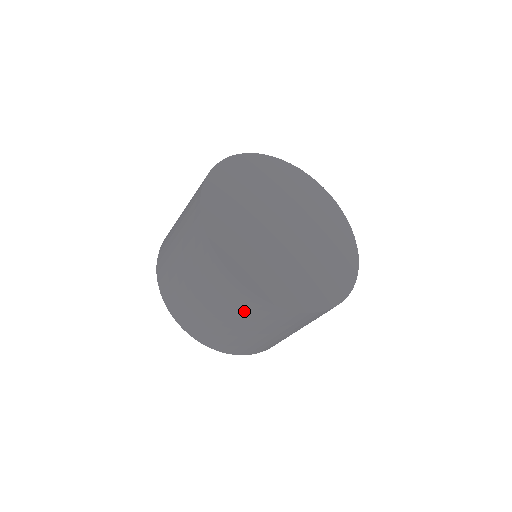
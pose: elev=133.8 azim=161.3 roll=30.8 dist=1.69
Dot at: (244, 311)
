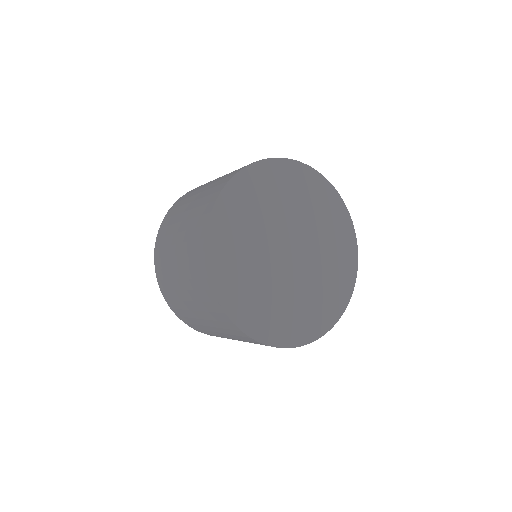
Dot at: (192, 271)
